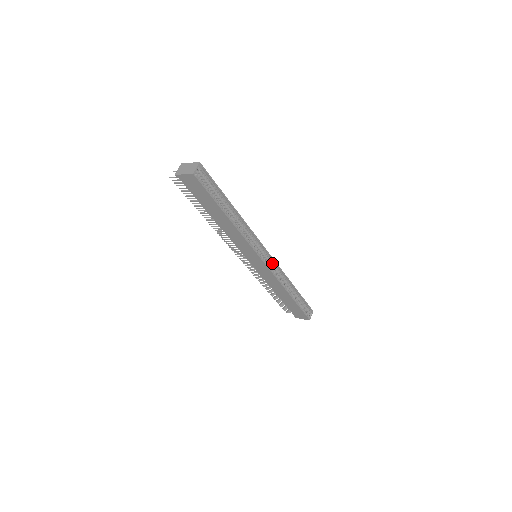
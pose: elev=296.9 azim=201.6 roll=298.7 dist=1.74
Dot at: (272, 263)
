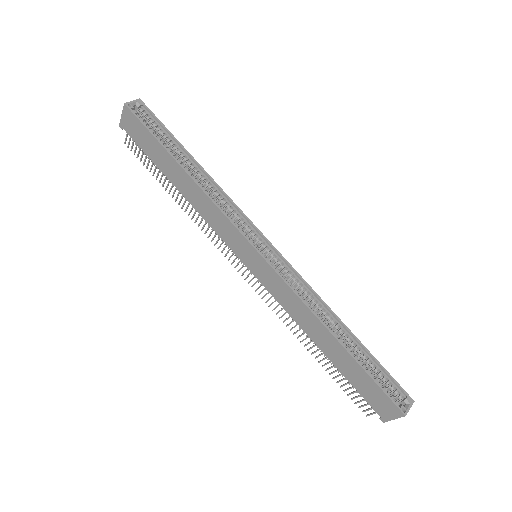
Dot at: (283, 265)
